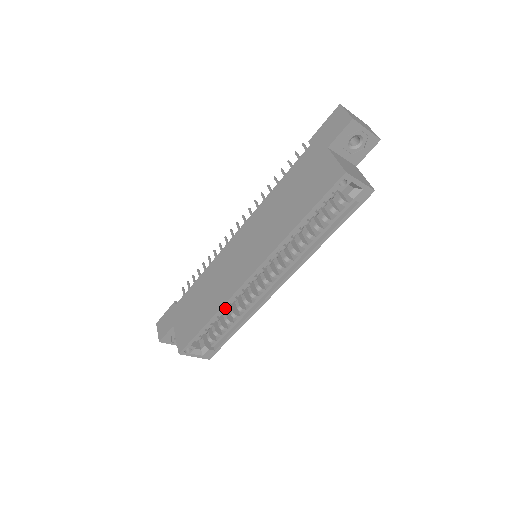
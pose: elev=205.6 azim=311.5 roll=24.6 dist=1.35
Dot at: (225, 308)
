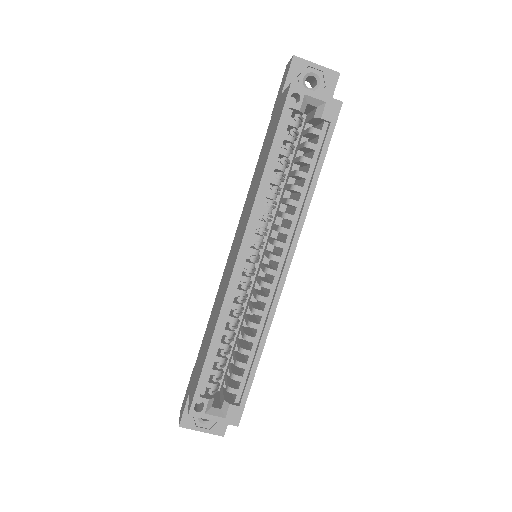
Dot at: (229, 325)
